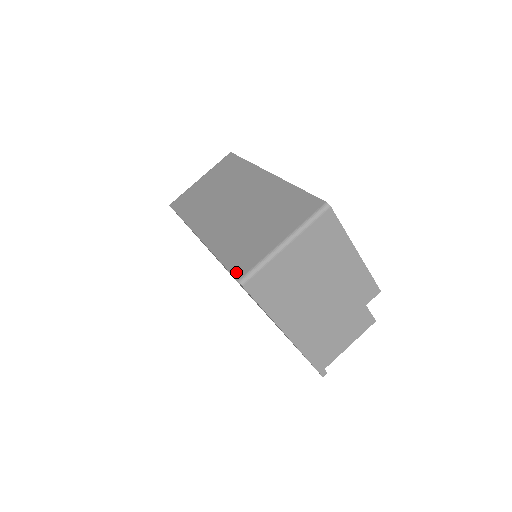
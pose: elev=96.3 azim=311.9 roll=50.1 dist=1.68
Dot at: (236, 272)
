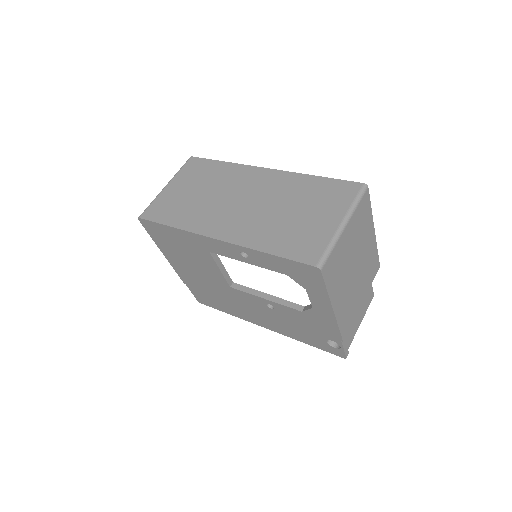
Dot at: (306, 260)
